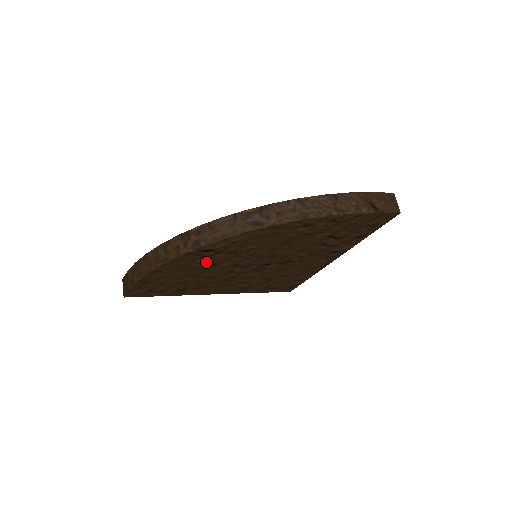
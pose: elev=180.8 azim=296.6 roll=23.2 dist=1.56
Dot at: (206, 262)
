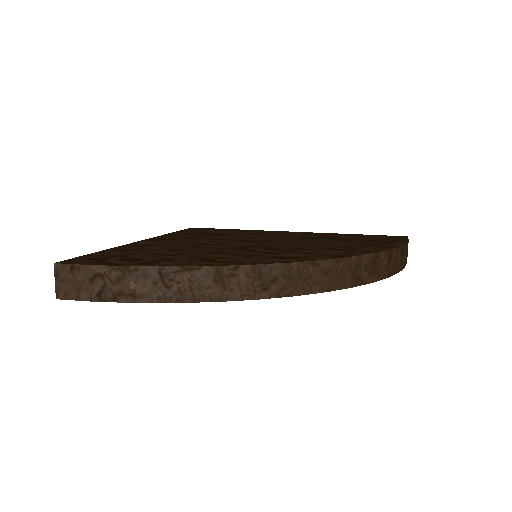
Dot at: occluded
